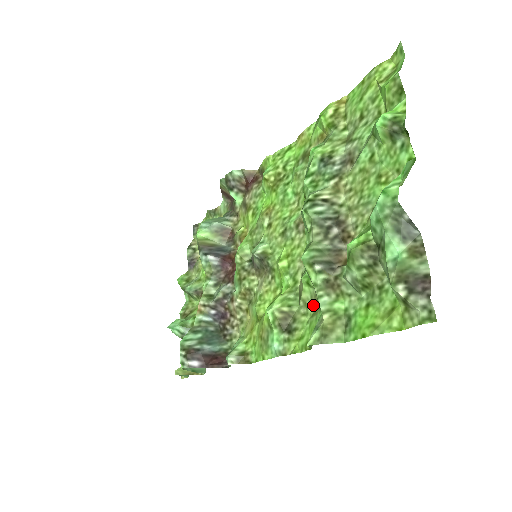
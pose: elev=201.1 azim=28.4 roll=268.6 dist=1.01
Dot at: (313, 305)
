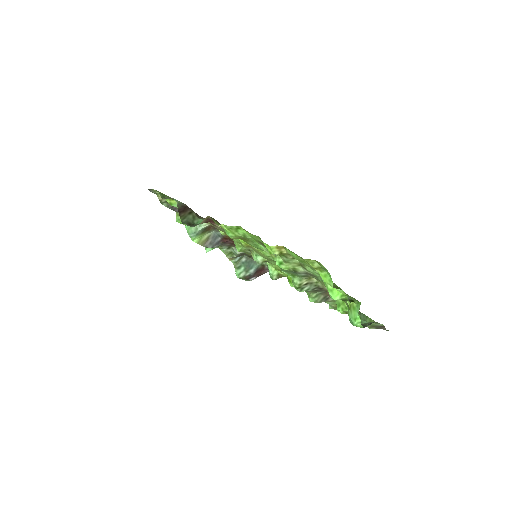
Dot at: occluded
